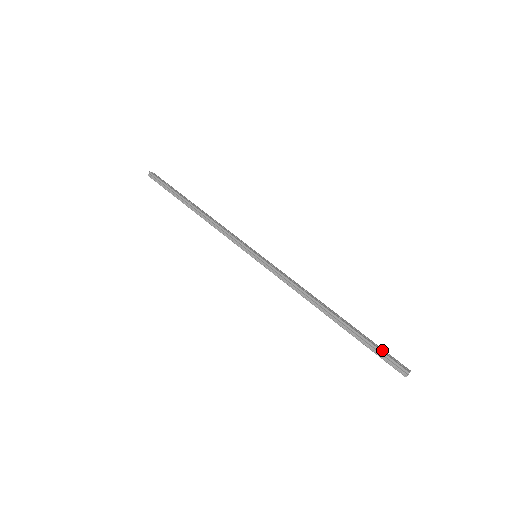
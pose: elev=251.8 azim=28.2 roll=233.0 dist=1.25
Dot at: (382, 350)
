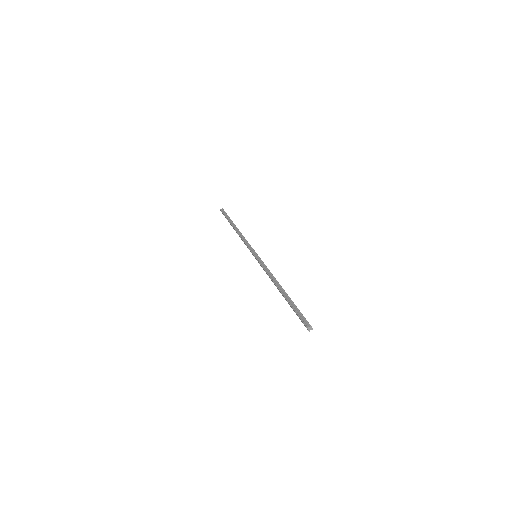
Dot at: (301, 313)
